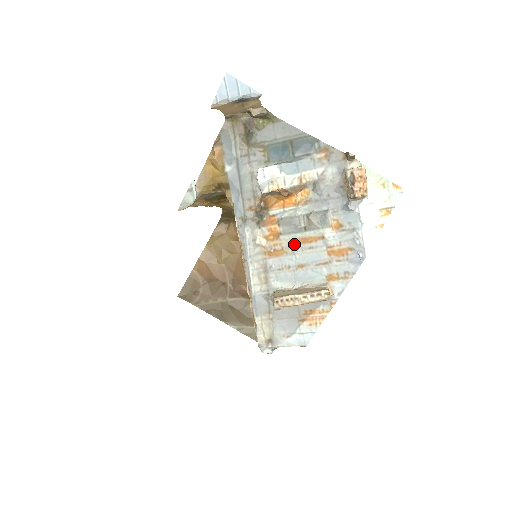
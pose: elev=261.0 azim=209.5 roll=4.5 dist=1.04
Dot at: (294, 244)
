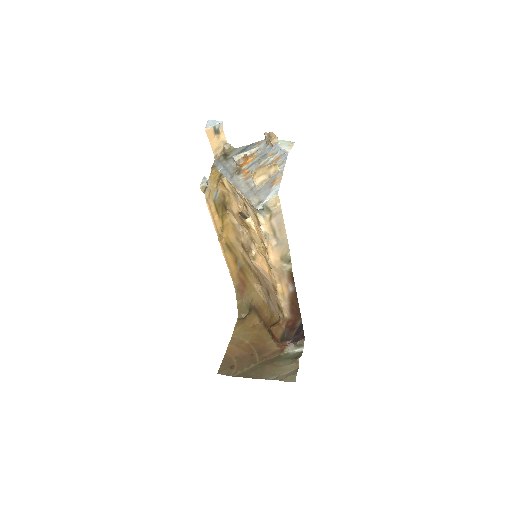
Dot at: occluded
